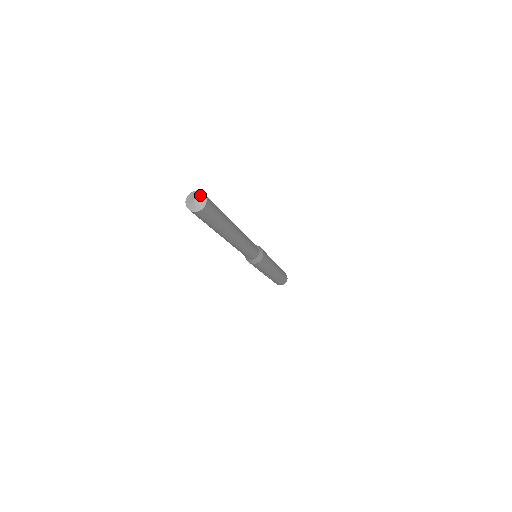
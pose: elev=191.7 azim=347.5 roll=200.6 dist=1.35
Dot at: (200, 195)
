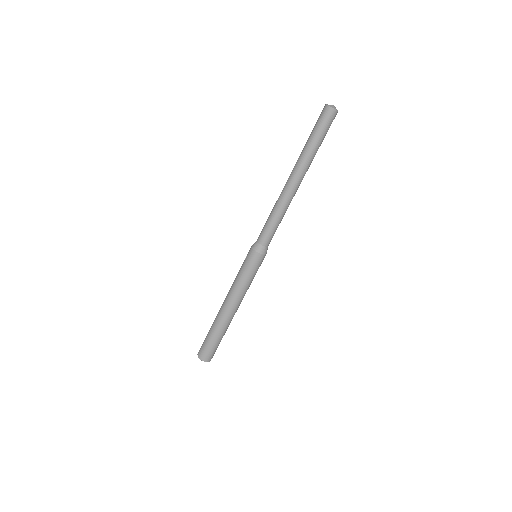
Dot at: (331, 105)
